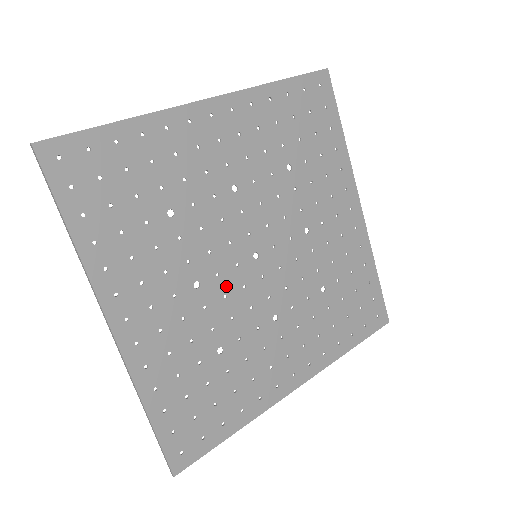
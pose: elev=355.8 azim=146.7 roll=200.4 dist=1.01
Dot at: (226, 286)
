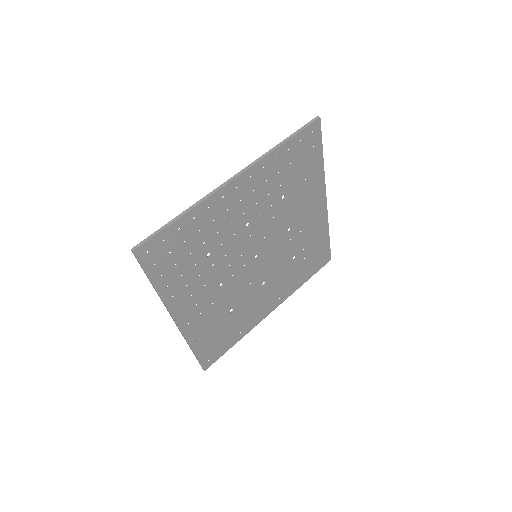
Dot at: (237, 279)
